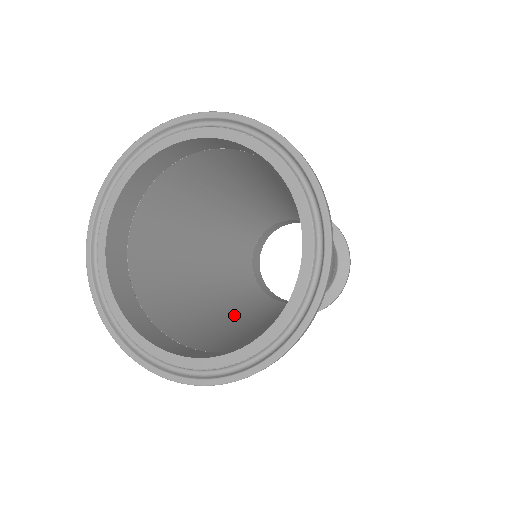
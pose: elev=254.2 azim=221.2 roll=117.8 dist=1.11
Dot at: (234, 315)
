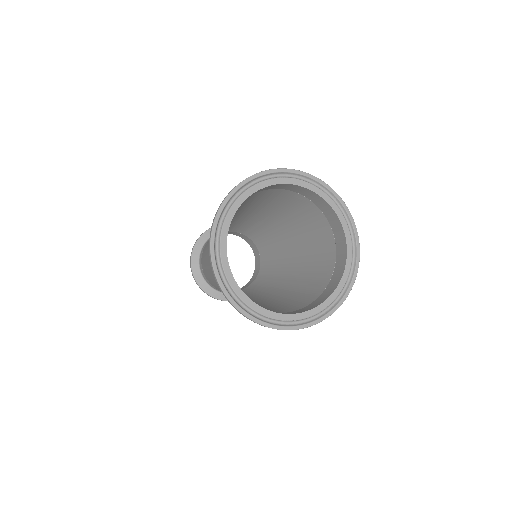
Dot at: occluded
